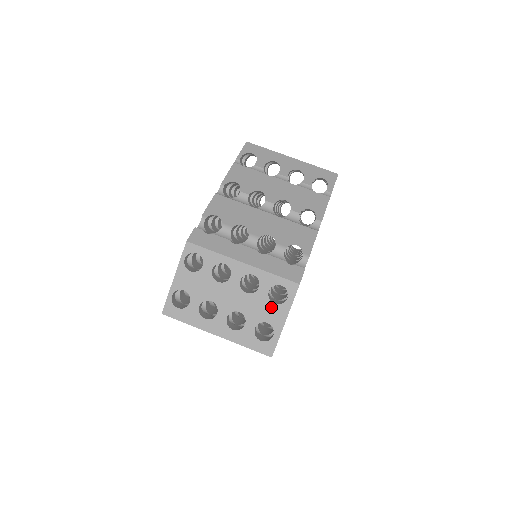
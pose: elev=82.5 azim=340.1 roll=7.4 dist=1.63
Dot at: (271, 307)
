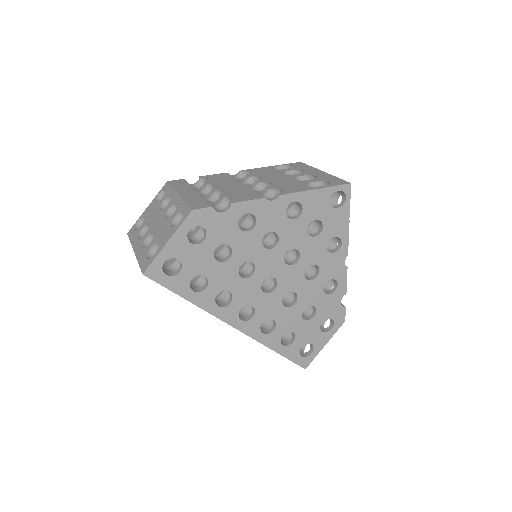
Dot at: (168, 230)
